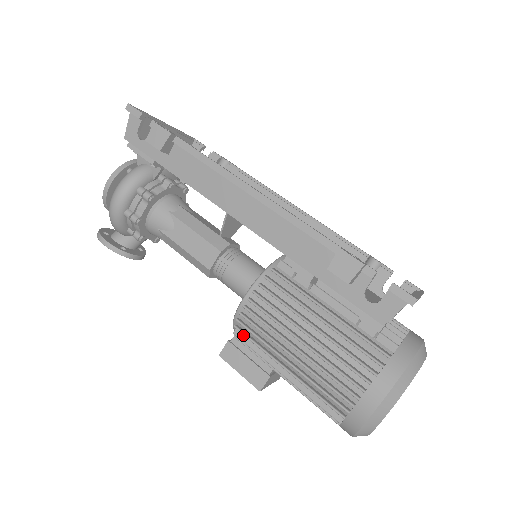
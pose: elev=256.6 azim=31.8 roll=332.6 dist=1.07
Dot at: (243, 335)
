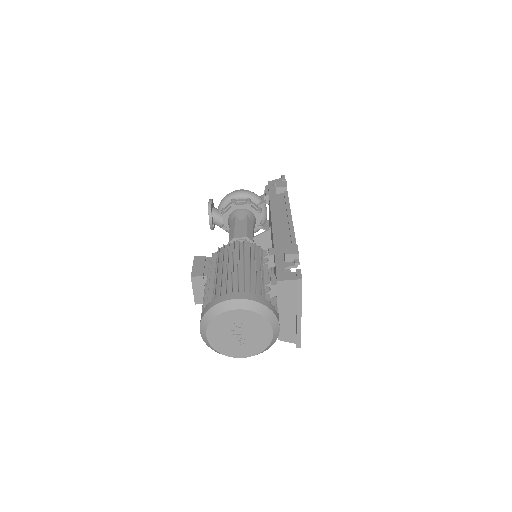
Dot at: (216, 256)
